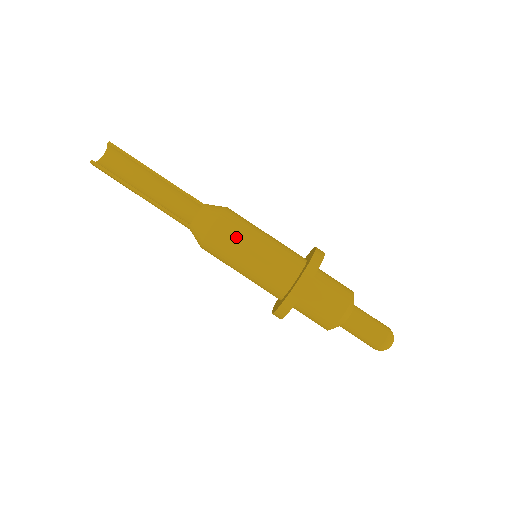
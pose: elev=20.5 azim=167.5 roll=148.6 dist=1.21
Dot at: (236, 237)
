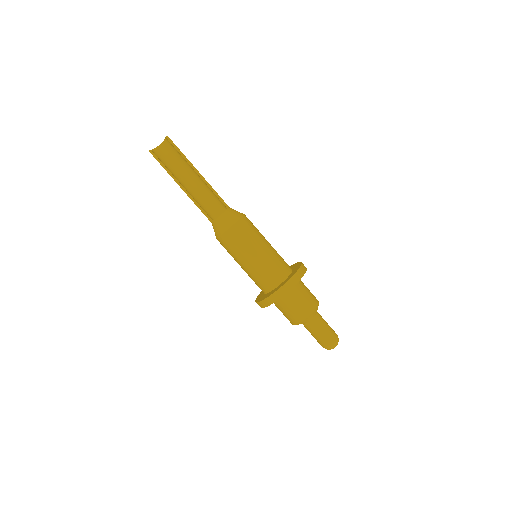
Dot at: (240, 245)
